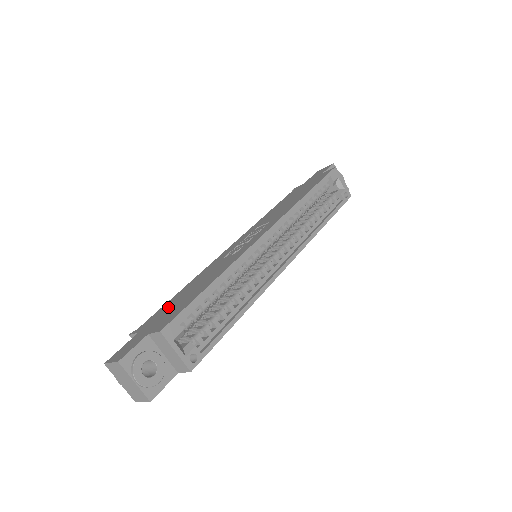
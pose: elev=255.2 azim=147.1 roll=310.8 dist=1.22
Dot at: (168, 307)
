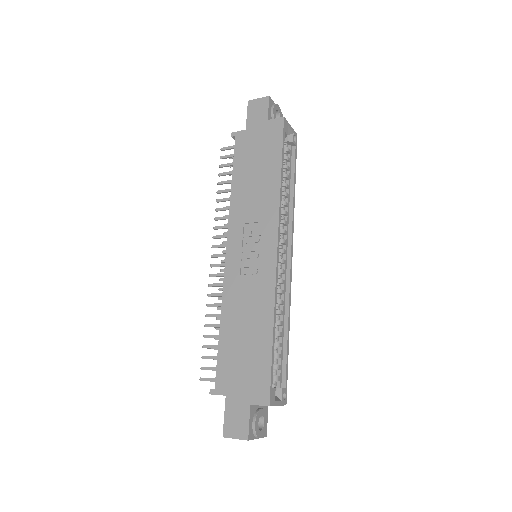
Dot at: (233, 361)
